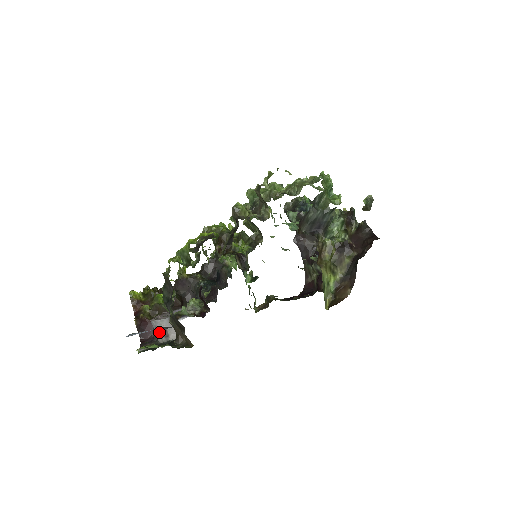
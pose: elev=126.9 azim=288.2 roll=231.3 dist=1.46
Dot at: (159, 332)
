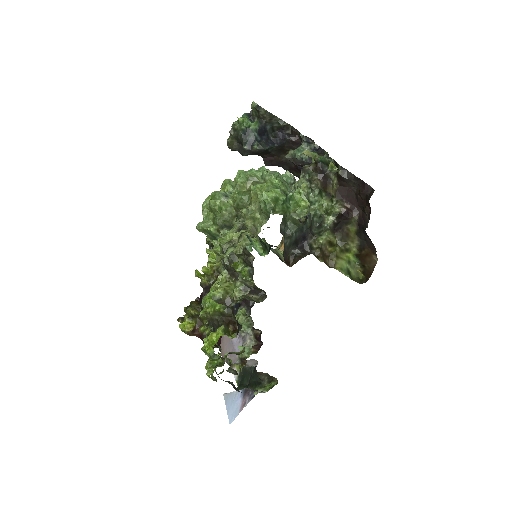
Dot at: occluded
